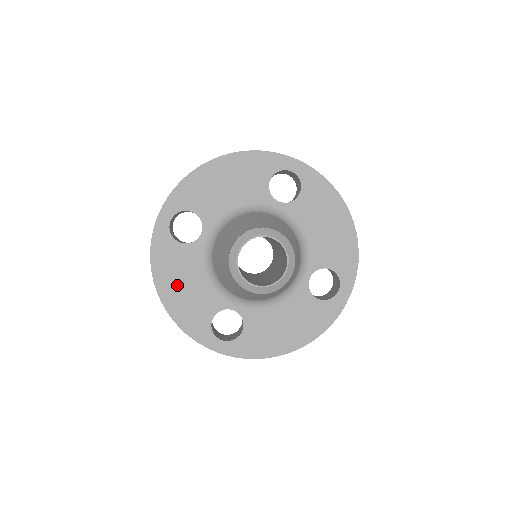
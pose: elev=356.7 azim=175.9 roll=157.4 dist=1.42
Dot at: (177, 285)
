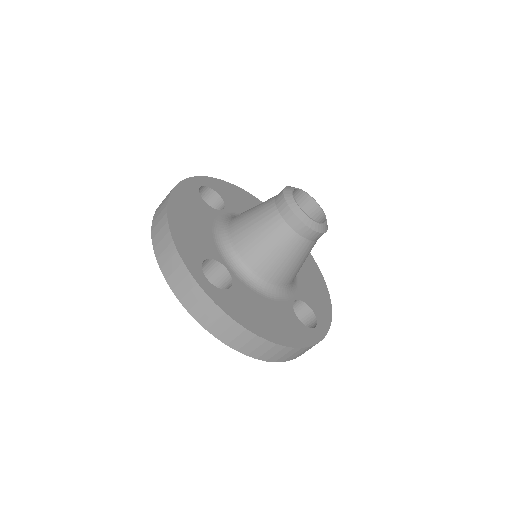
Dot at: (187, 216)
